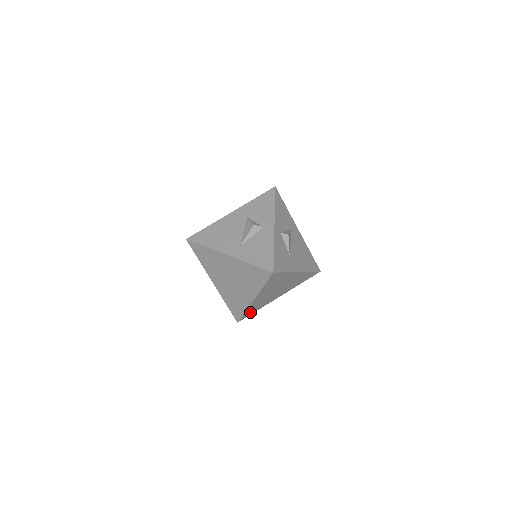
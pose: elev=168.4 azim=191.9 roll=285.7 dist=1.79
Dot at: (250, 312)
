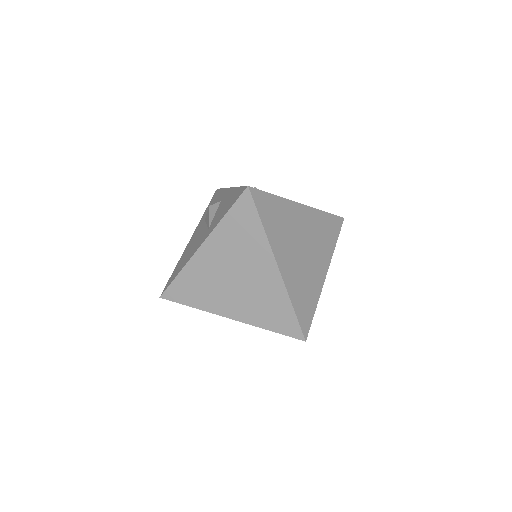
Dot at: (305, 311)
